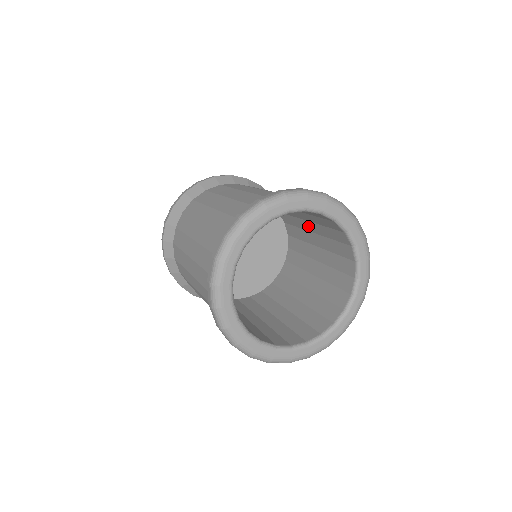
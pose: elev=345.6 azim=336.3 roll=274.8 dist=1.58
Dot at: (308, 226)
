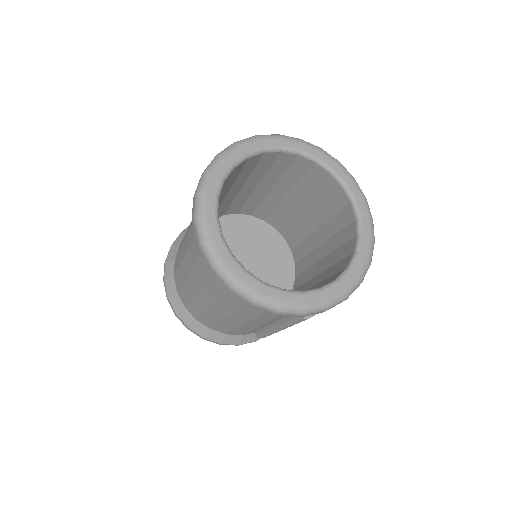
Dot at: (320, 253)
